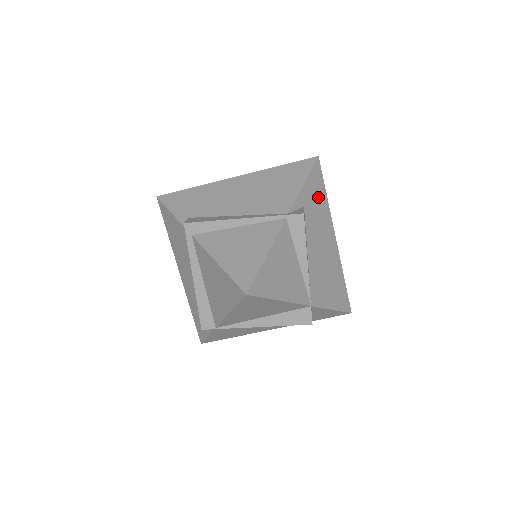
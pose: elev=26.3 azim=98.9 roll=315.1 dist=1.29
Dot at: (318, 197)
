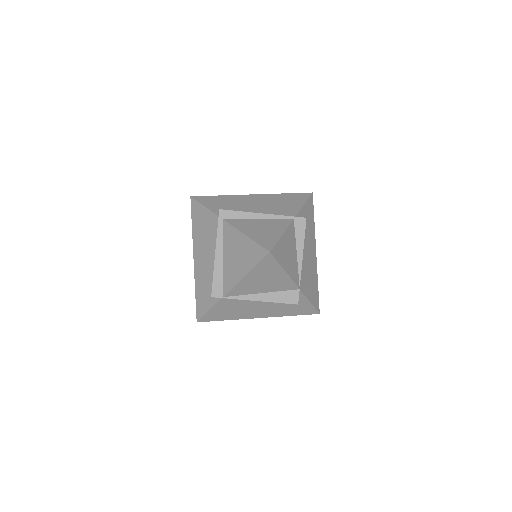
Dot at: (310, 218)
